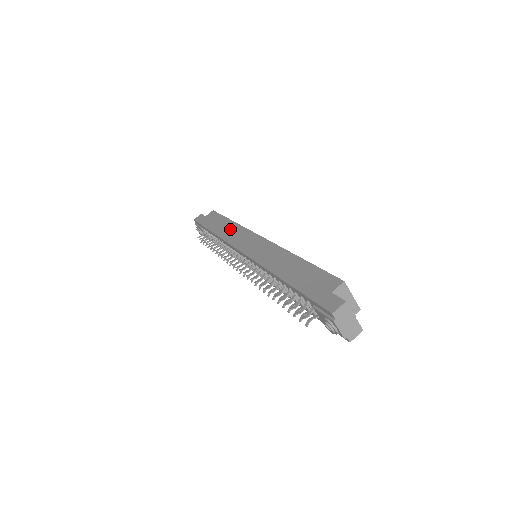
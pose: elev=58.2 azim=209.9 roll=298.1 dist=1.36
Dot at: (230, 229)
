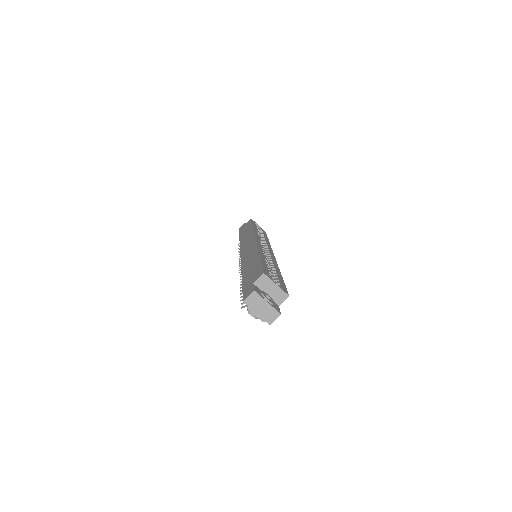
Dot at: (247, 234)
